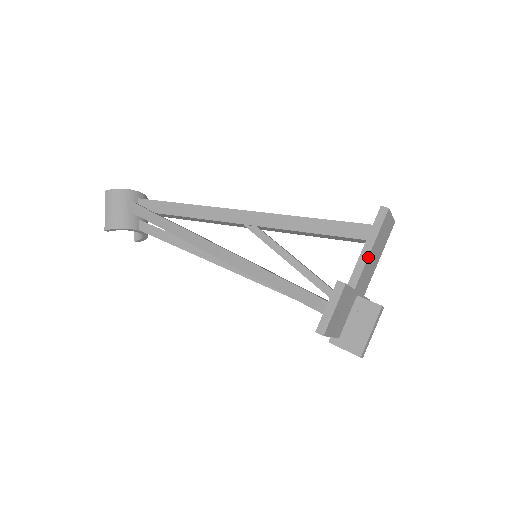
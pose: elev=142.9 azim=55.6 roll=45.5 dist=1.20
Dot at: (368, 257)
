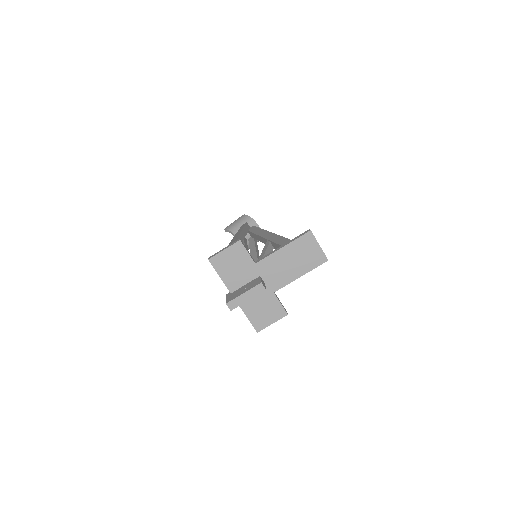
Dot at: (277, 251)
